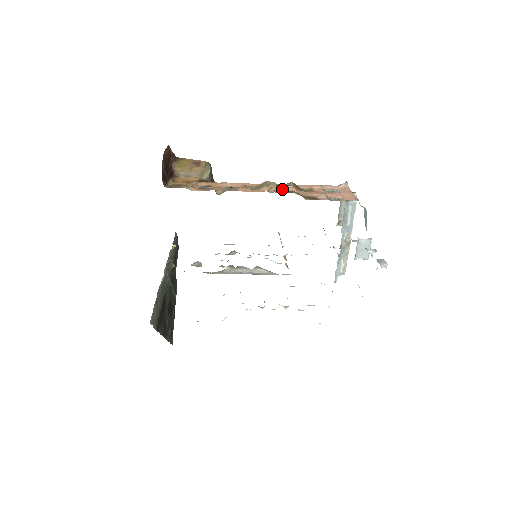
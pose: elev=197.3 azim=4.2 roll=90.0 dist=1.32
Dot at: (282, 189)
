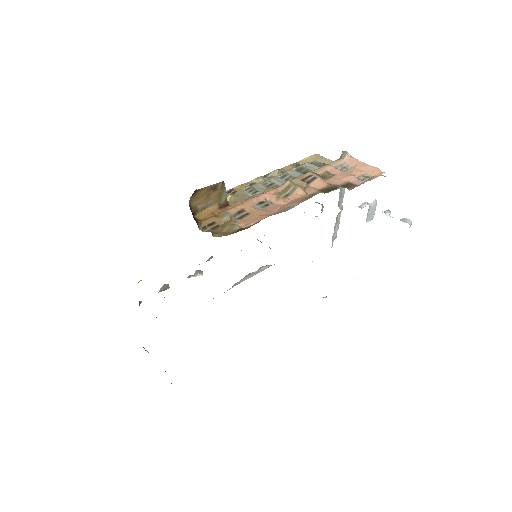
Dot at: (313, 185)
